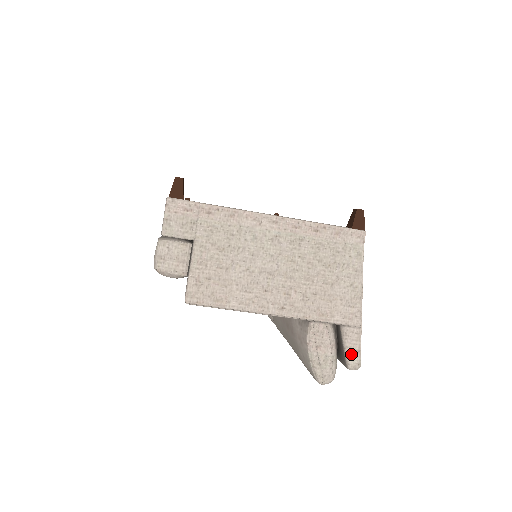
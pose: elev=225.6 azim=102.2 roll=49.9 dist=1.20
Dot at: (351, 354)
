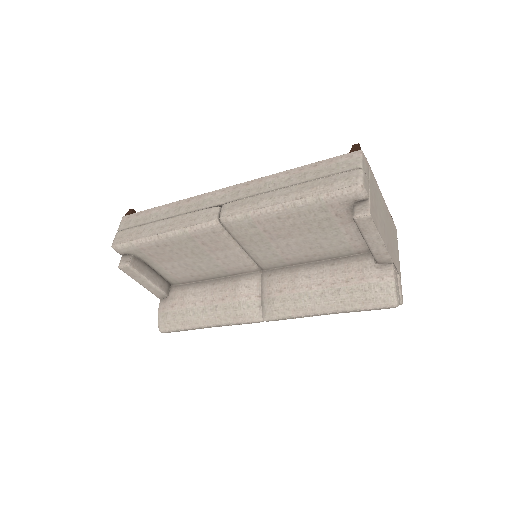
Dot at: (401, 292)
